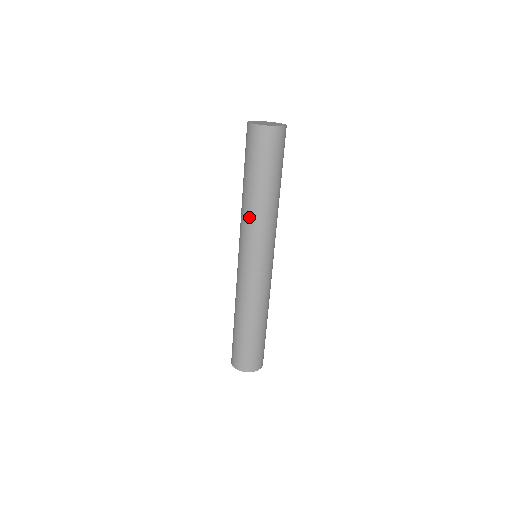
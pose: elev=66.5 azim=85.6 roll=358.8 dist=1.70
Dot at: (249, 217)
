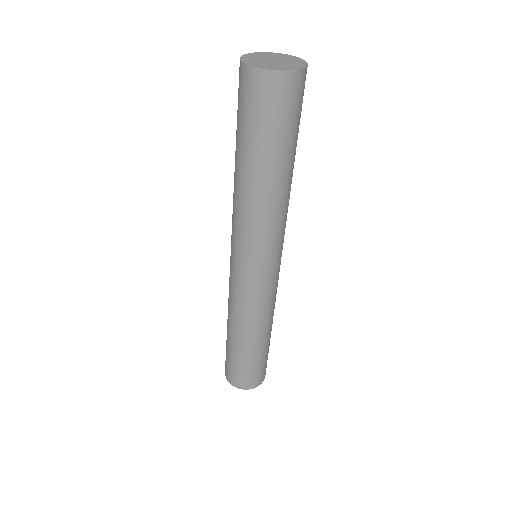
Dot at: (246, 212)
